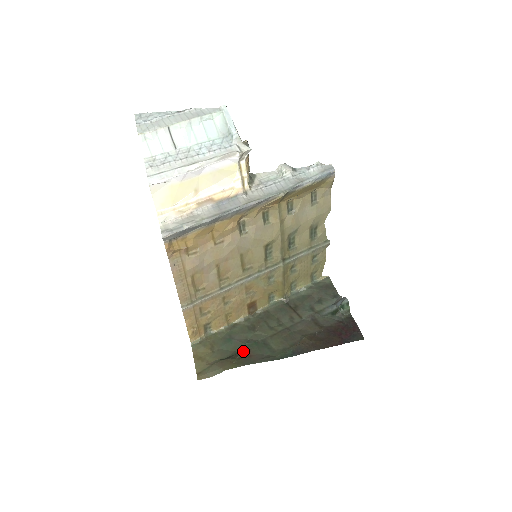
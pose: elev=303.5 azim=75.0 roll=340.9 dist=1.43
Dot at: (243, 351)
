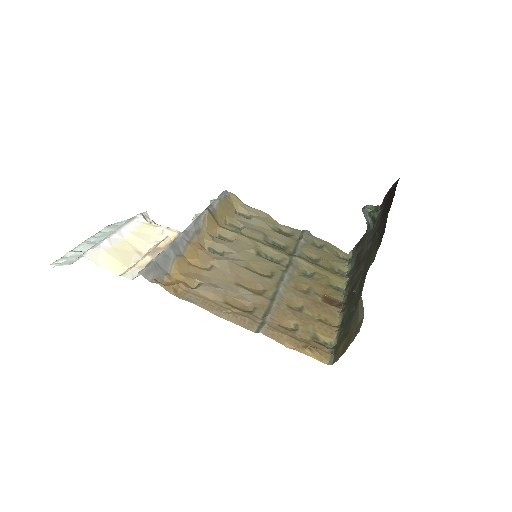
Dot at: occluded
